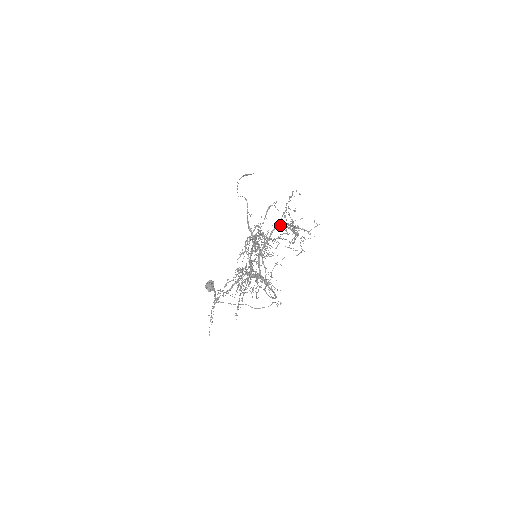
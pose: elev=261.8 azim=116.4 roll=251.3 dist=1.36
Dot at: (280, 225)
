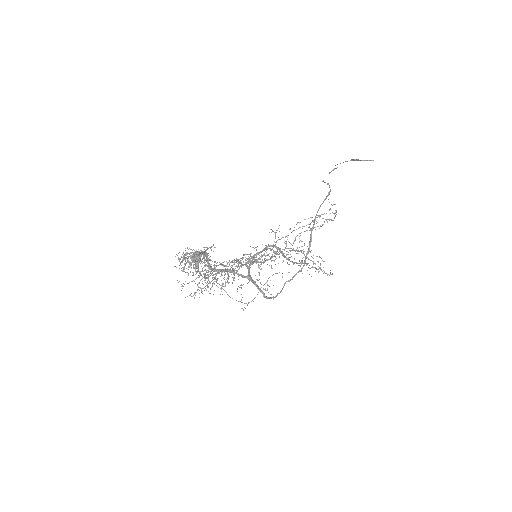
Dot at: (275, 246)
